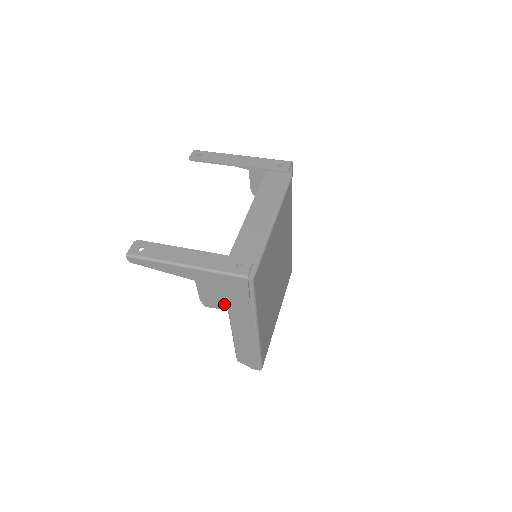
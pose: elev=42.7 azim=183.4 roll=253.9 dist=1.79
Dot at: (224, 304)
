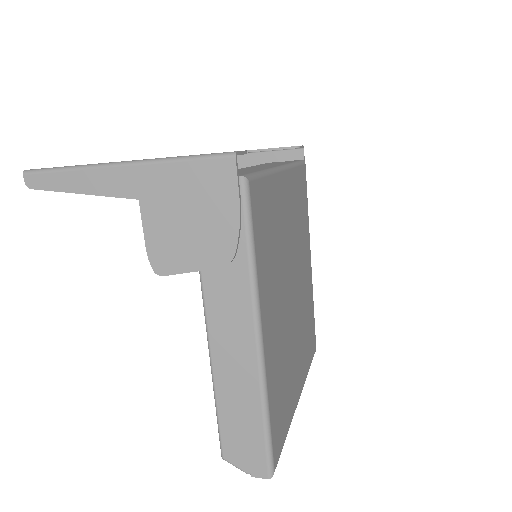
Dot at: (192, 254)
